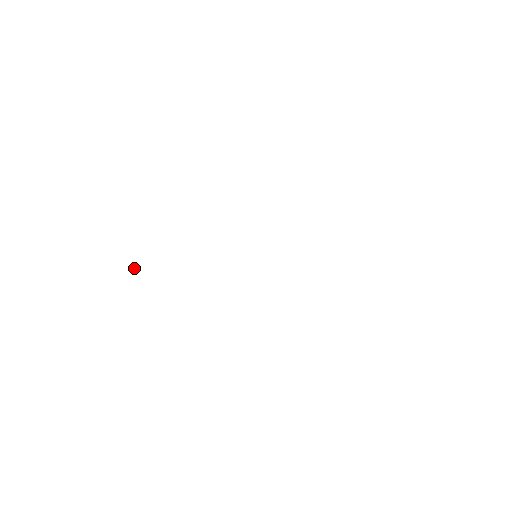
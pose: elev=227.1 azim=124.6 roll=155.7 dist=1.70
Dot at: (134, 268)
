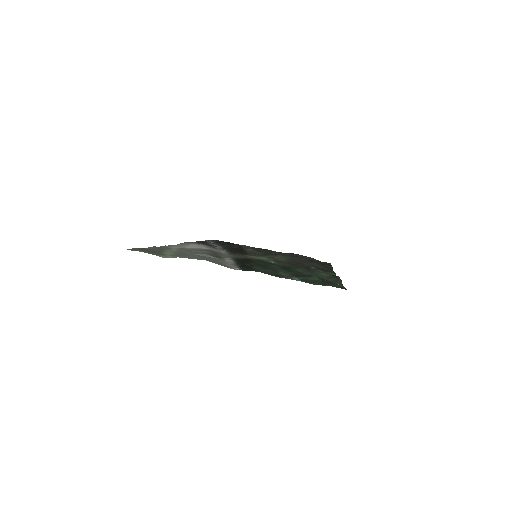
Dot at: (135, 248)
